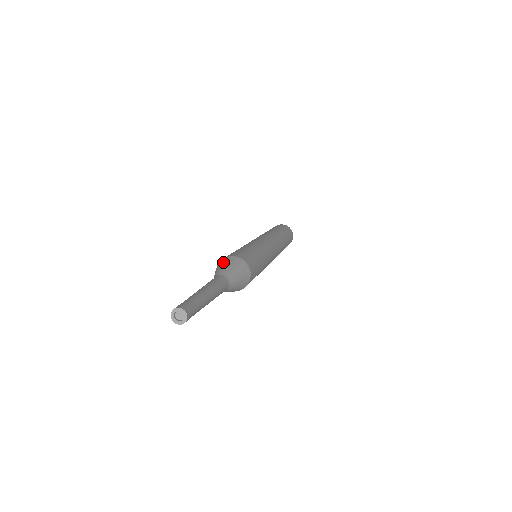
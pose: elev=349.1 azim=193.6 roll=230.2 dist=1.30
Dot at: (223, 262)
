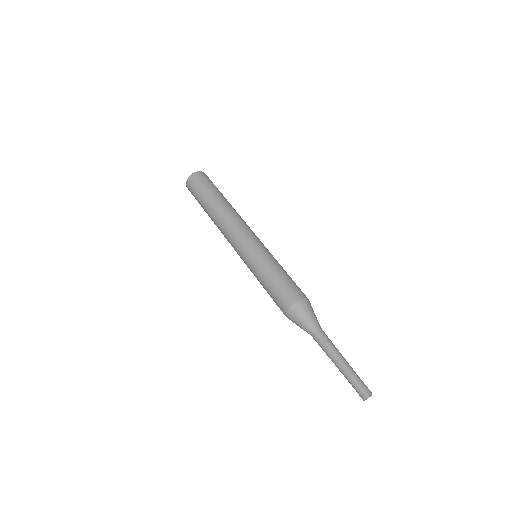
Dot at: (294, 318)
